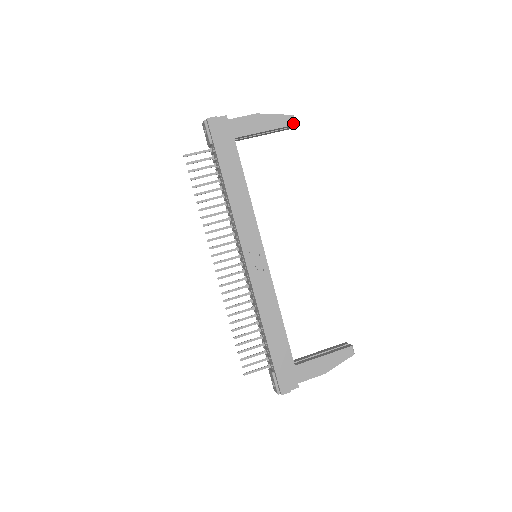
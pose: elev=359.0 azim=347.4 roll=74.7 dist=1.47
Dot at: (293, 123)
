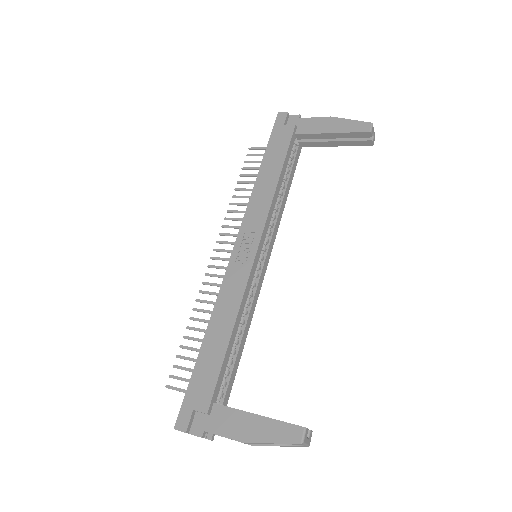
Dot at: (367, 130)
